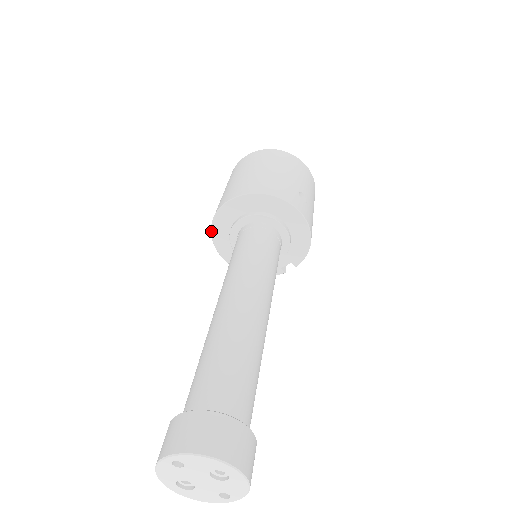
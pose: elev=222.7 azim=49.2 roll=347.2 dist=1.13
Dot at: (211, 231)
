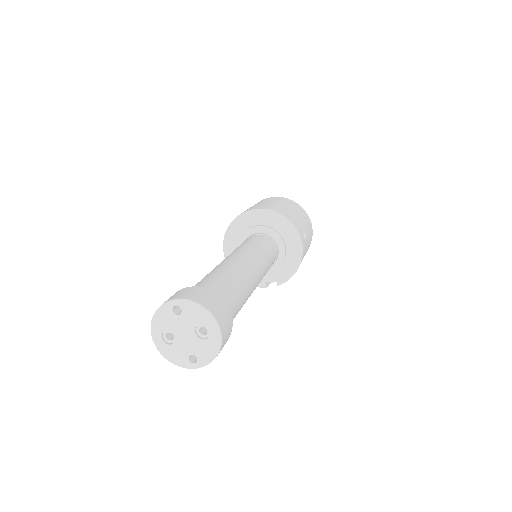
Dot at: (227, 229)
